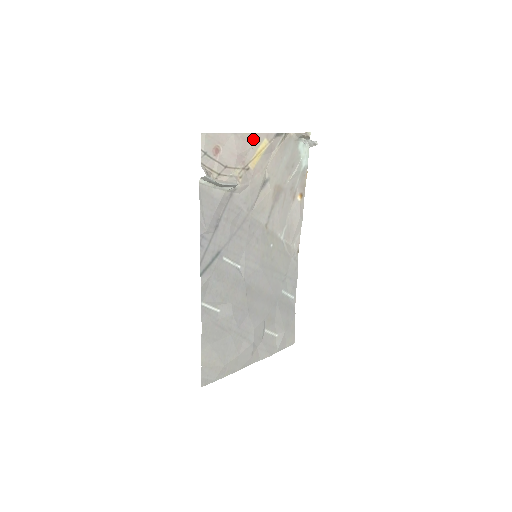
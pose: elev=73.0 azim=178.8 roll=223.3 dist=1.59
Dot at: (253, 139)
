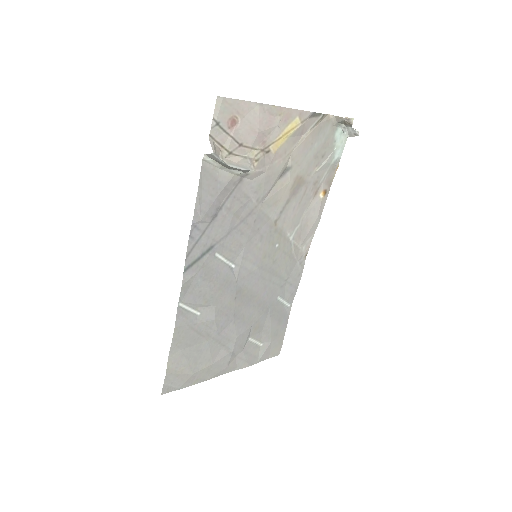
Dot at: (282, 115)
